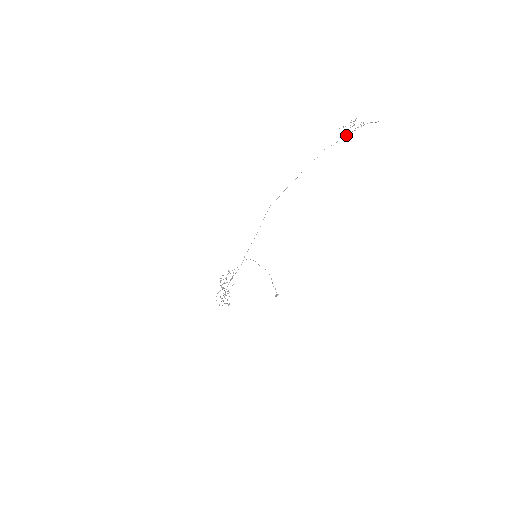
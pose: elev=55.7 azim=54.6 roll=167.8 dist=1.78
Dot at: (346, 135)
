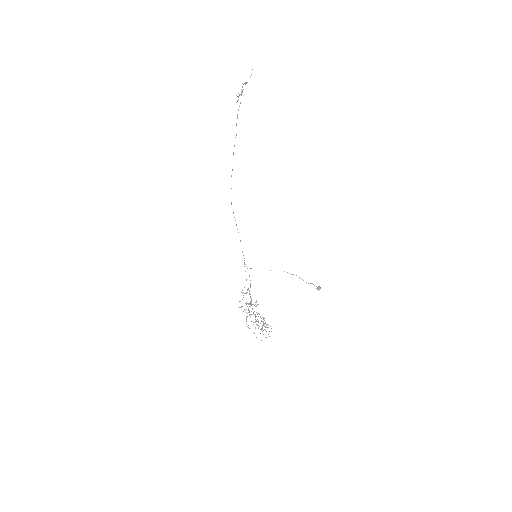
Dot at: occluded
